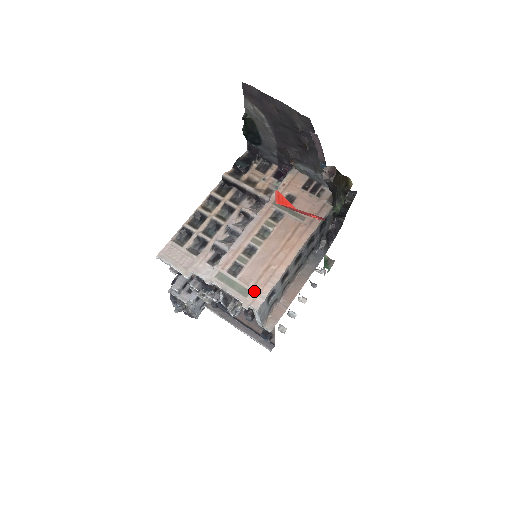
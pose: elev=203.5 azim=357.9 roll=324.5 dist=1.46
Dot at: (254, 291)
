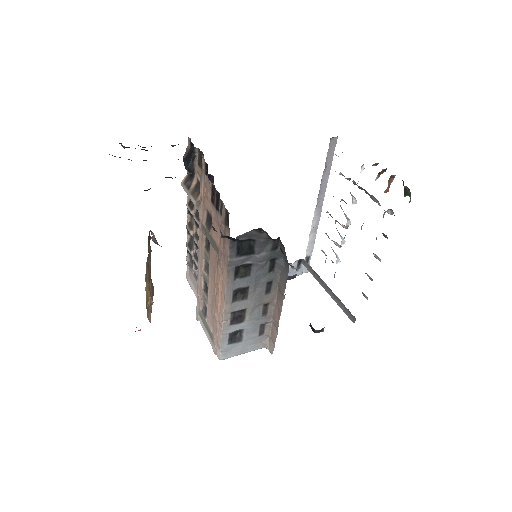
Dot at: (214, 338)
